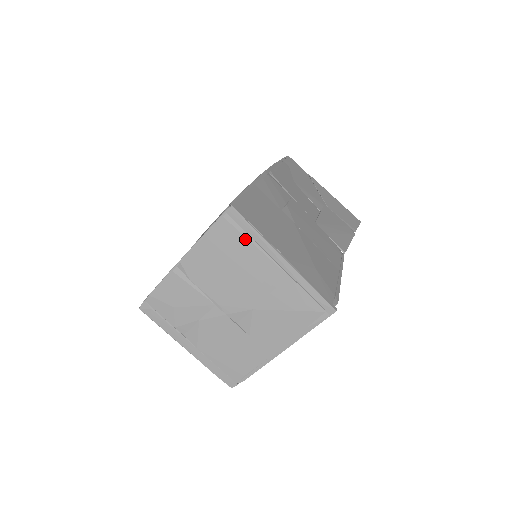
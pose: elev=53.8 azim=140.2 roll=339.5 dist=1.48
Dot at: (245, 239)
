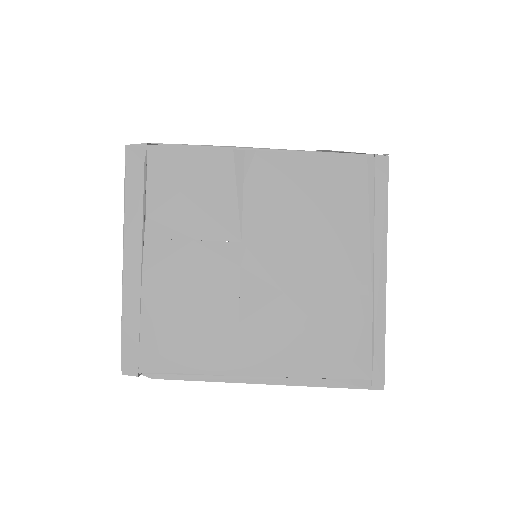
Dot at: (366, 205)
